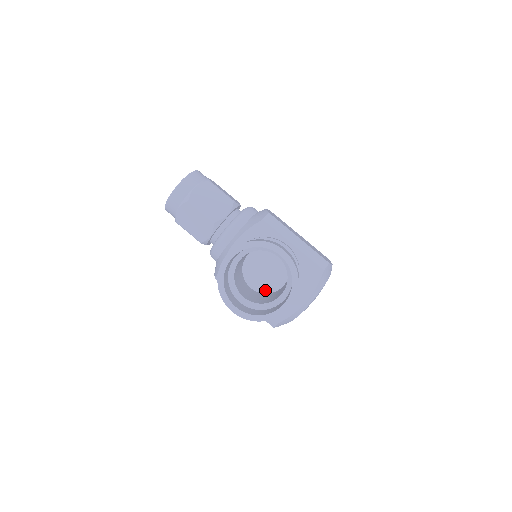
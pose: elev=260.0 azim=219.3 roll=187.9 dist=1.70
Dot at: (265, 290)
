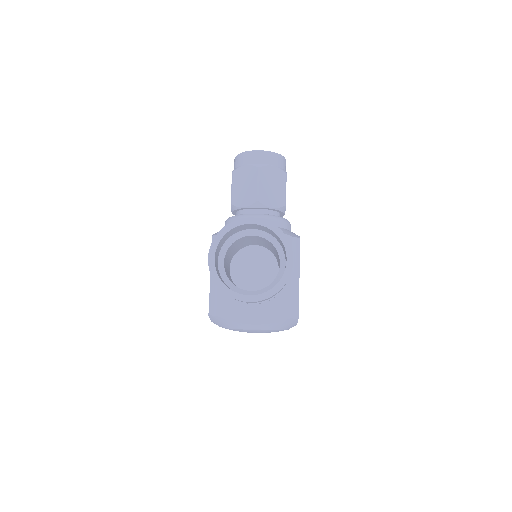
Dot at: (237, 281)
